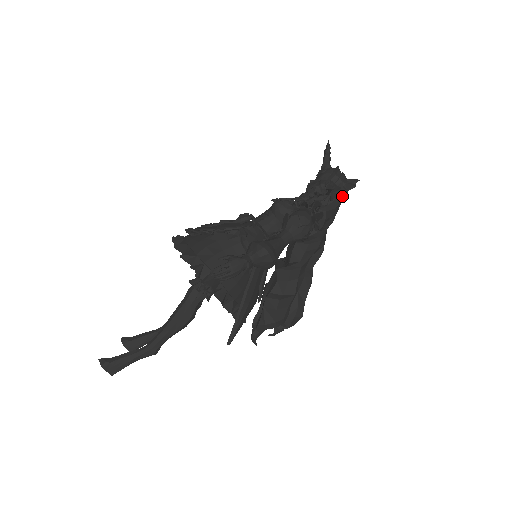
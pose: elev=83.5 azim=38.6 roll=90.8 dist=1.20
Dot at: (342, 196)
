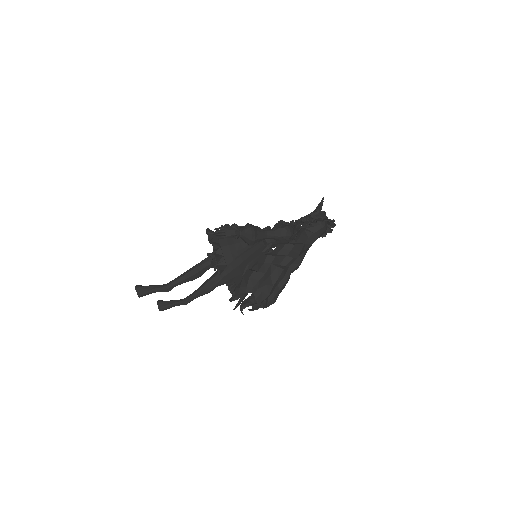
Dot at: (317, 222)
